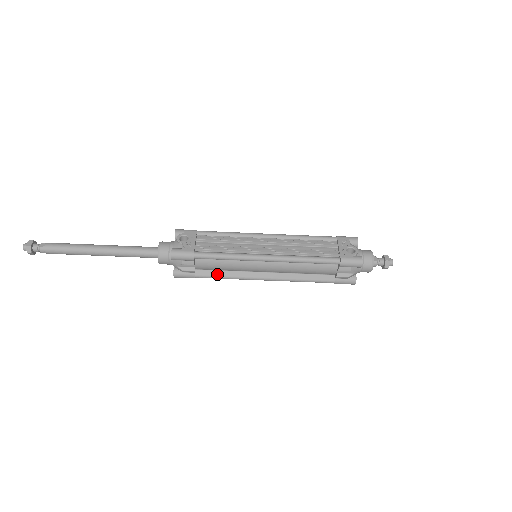
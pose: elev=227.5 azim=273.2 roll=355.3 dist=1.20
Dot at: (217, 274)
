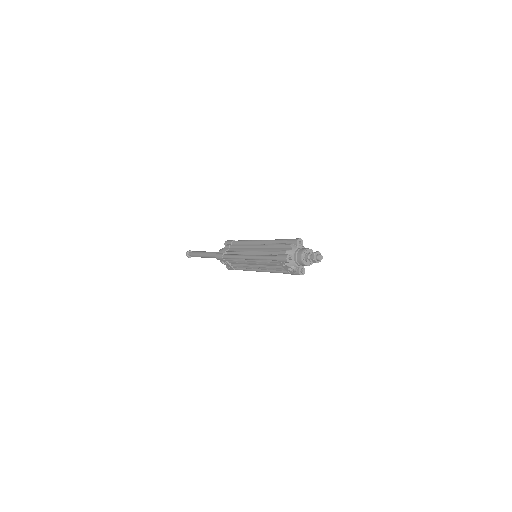
Dot at: occluded
